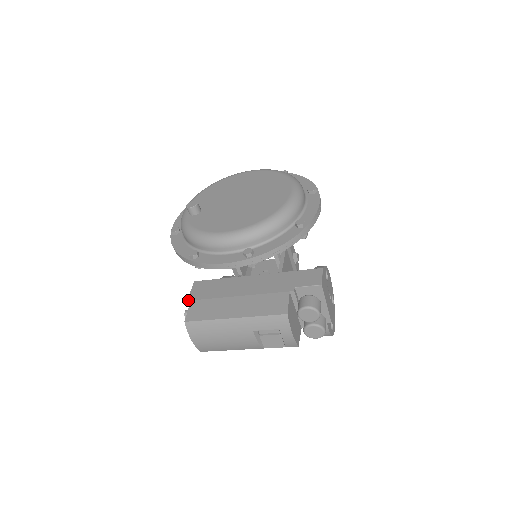
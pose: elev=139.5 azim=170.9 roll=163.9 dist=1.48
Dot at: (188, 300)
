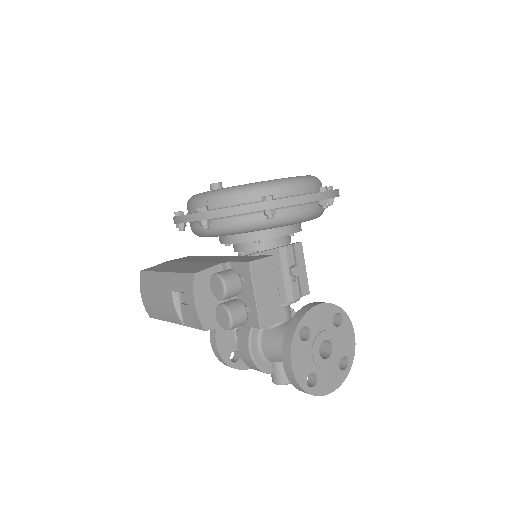
Dot at: (164, 262)
